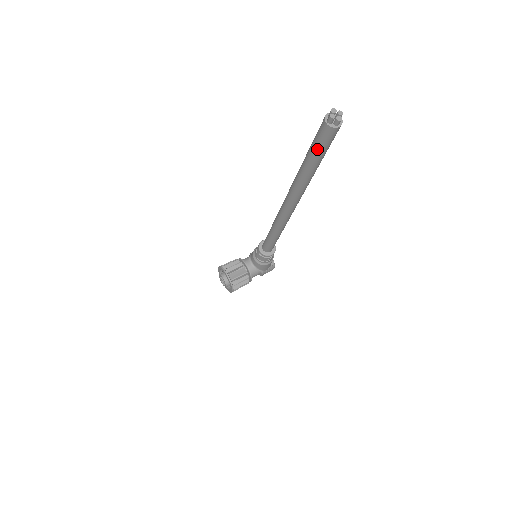
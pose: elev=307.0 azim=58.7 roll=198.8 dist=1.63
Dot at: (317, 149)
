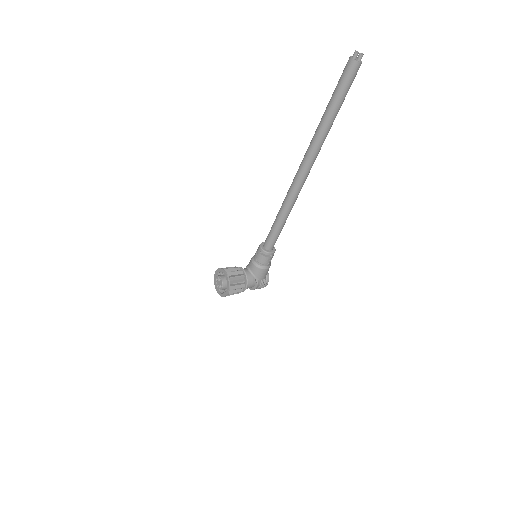
Dot at: (340, 88)
